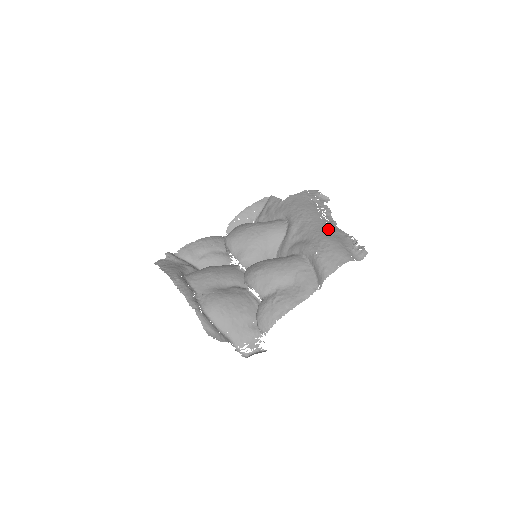
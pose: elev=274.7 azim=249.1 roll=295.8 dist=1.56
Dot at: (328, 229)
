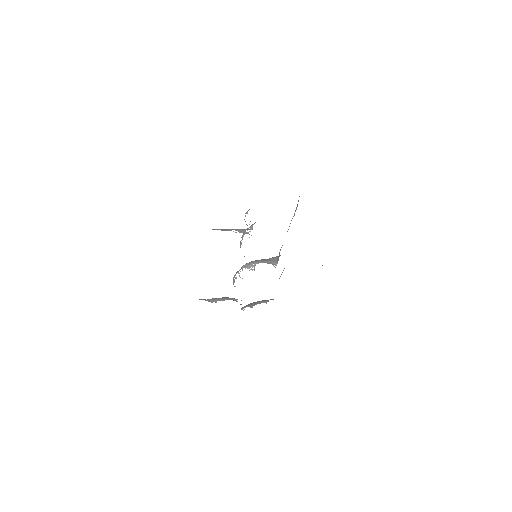
Dot at: occluded
